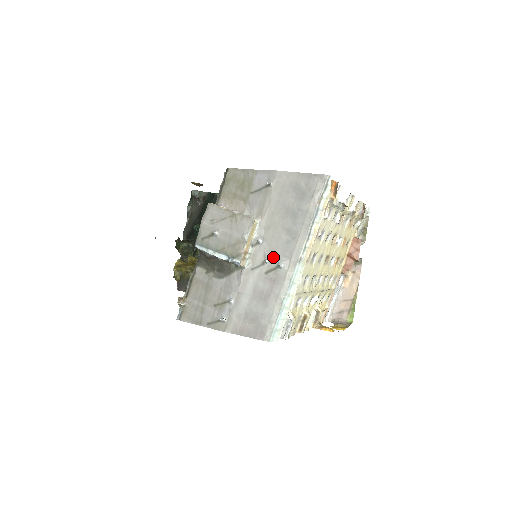
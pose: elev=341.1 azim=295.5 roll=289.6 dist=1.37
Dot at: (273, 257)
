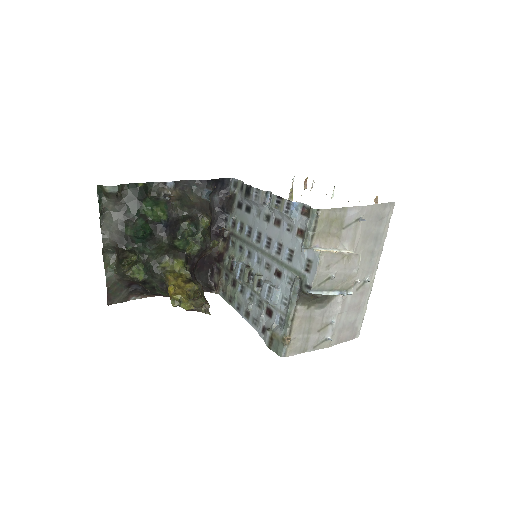
Dot at: (363, 276)
